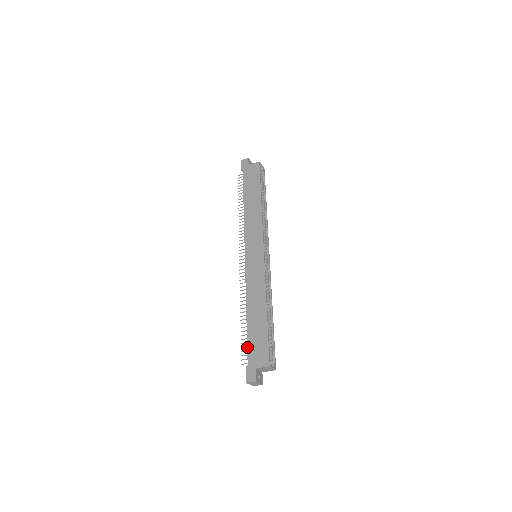
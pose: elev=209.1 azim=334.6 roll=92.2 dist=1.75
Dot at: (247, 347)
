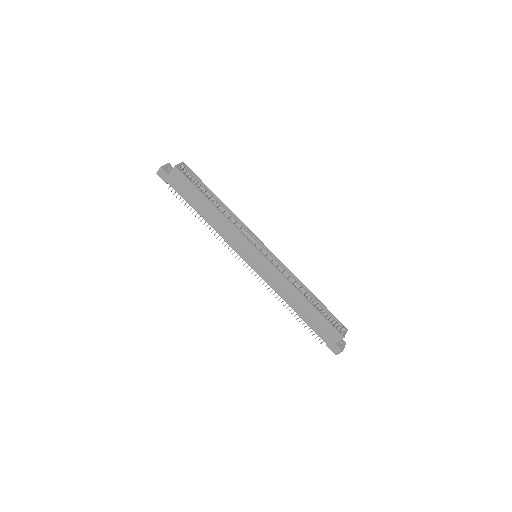
Dot at: (315, 333)
